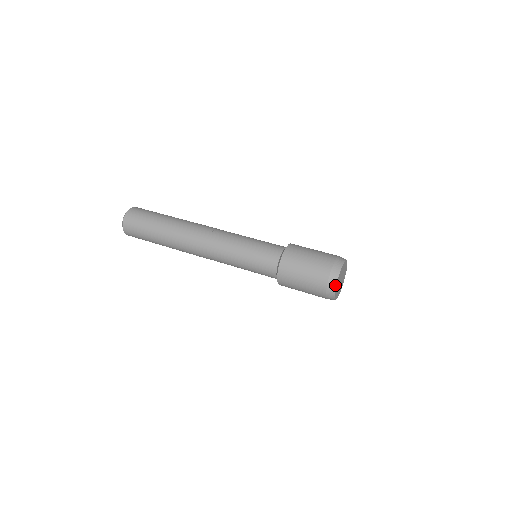
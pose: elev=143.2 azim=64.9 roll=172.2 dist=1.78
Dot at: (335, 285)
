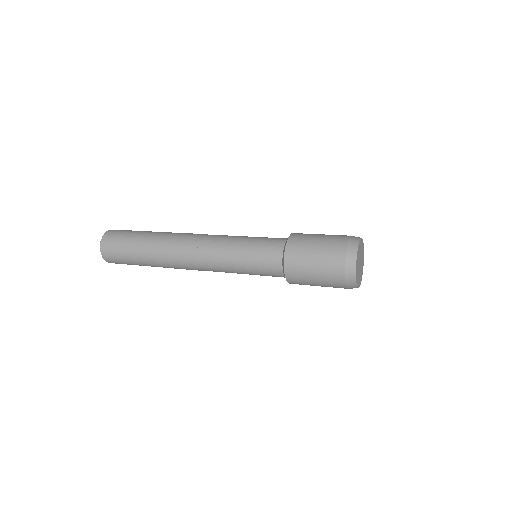
Dot at: (357, 247)
